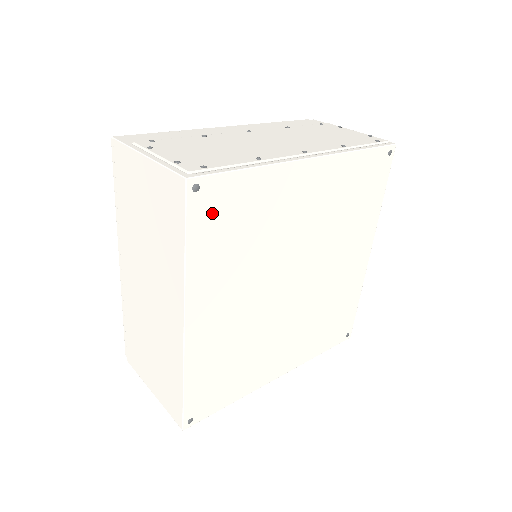
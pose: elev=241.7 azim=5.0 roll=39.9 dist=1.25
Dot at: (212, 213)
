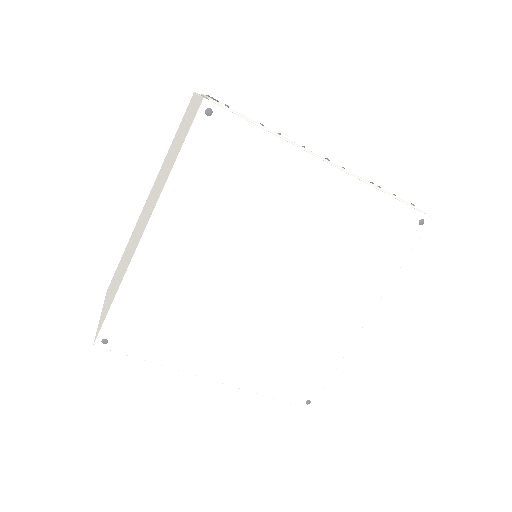
Dot at: (214, 145)
